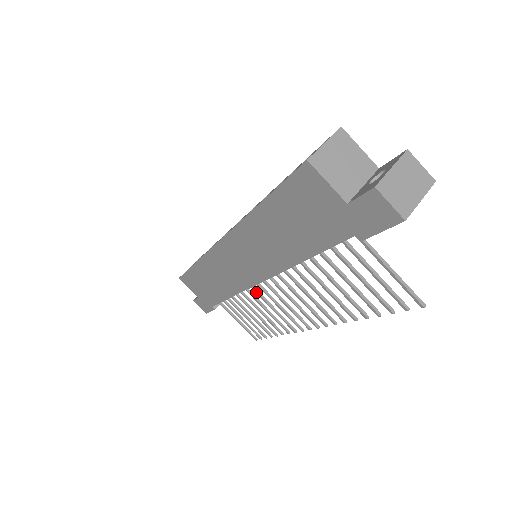
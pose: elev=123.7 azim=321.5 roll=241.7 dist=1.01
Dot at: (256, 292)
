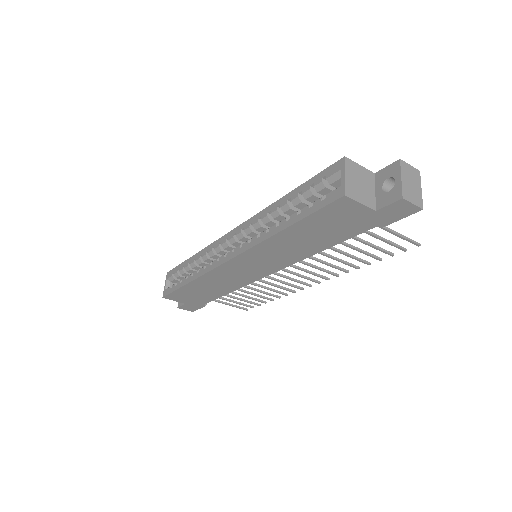
Dot at: occluded
